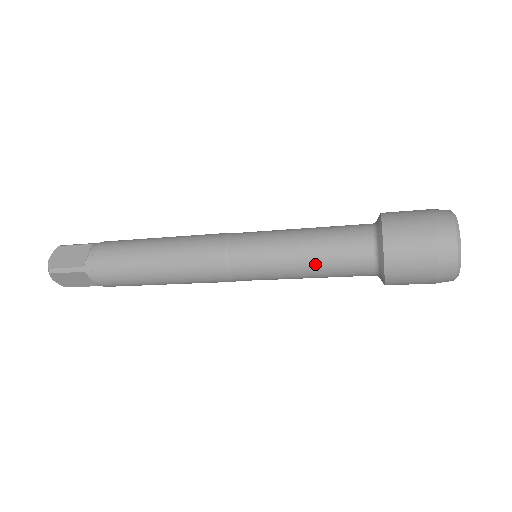
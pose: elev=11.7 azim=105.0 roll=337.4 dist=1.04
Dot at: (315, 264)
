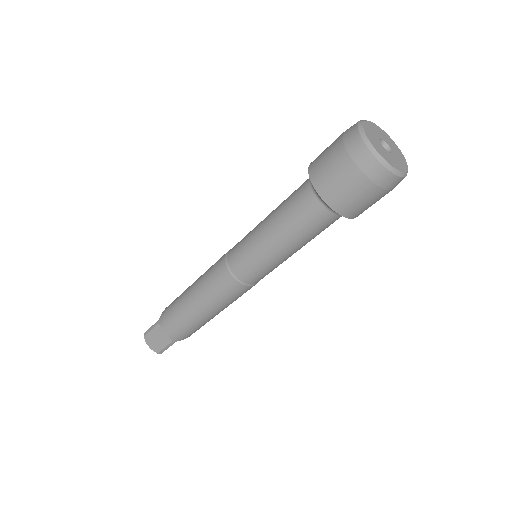
Dot at: (276, 223)
